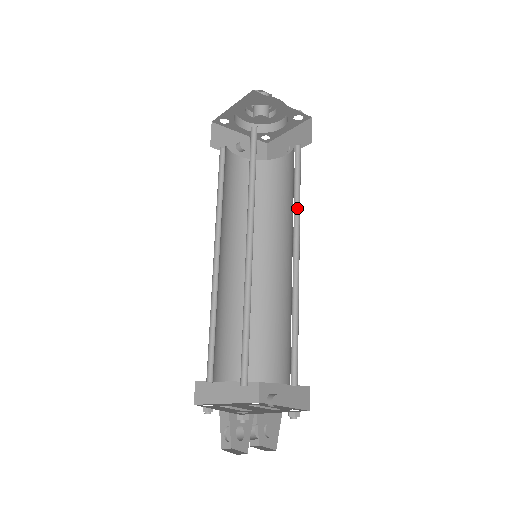
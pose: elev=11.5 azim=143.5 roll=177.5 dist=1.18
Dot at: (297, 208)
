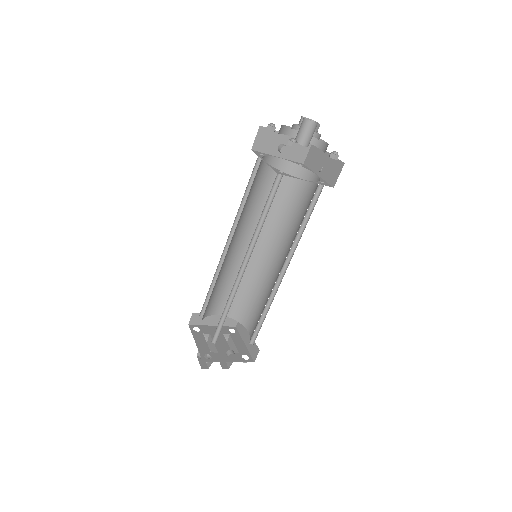
Dot at: (300, 235)
